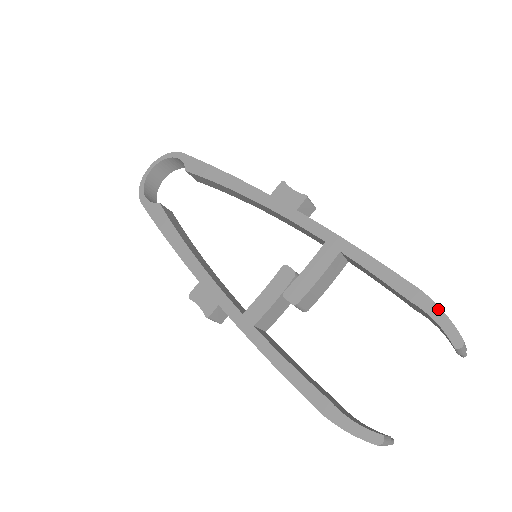
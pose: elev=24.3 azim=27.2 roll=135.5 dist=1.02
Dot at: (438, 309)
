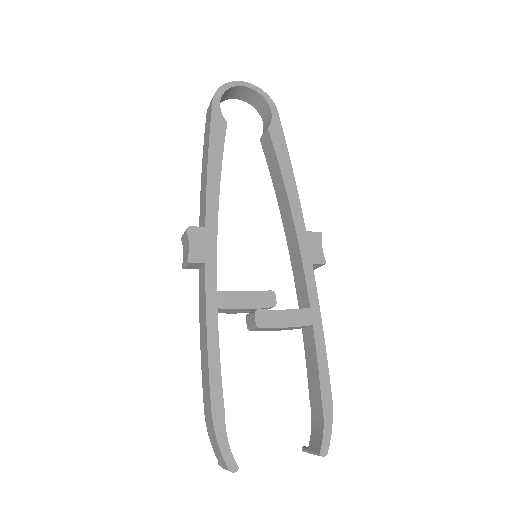
Dot at: (331, 422)
